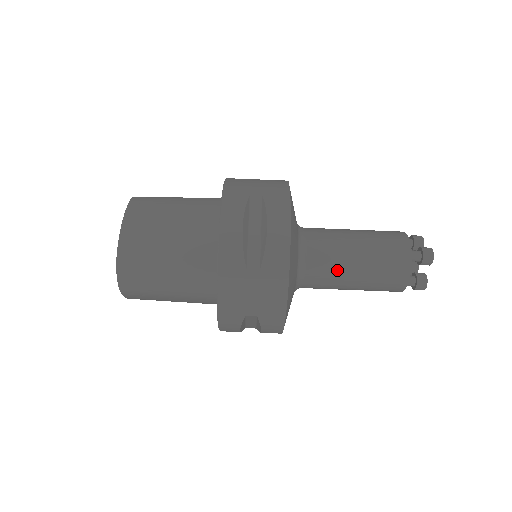
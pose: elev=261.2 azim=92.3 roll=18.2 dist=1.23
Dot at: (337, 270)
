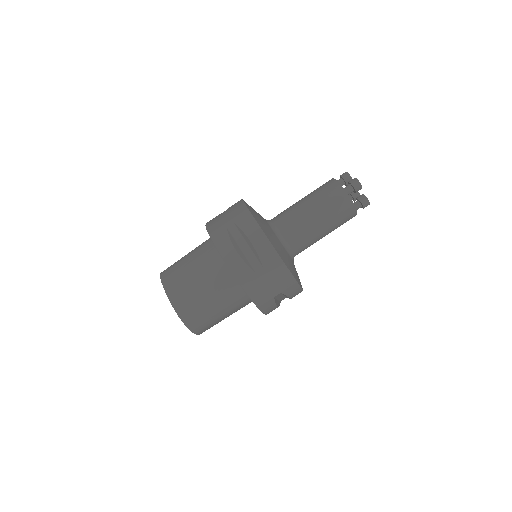
Dot at: (308, 232)
